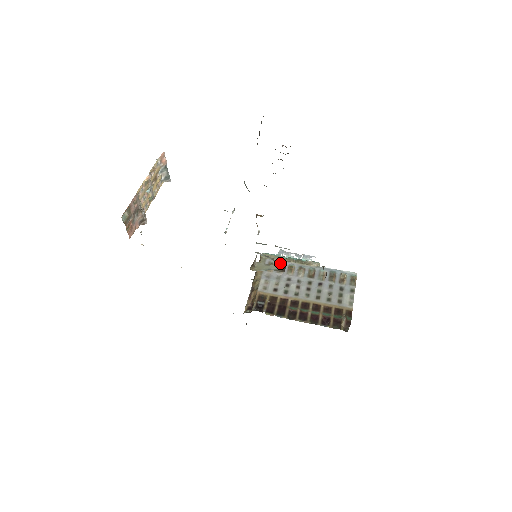
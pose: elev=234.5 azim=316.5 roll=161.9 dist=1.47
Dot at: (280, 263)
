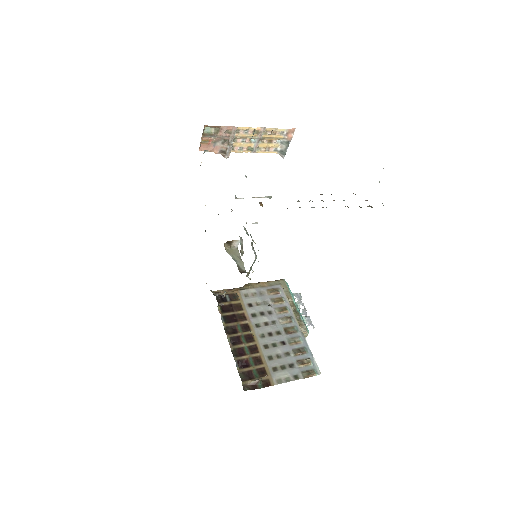
Dot at: (283, 298)
